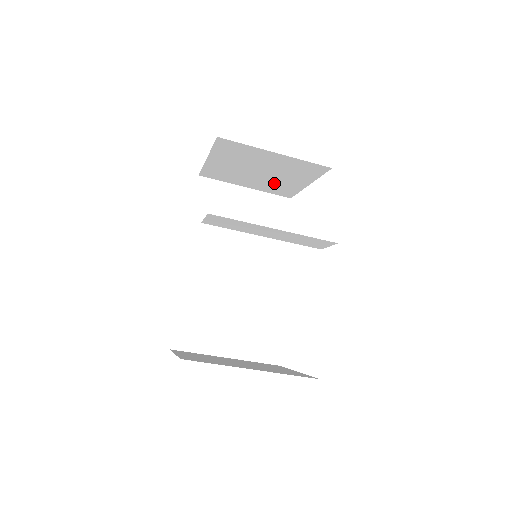
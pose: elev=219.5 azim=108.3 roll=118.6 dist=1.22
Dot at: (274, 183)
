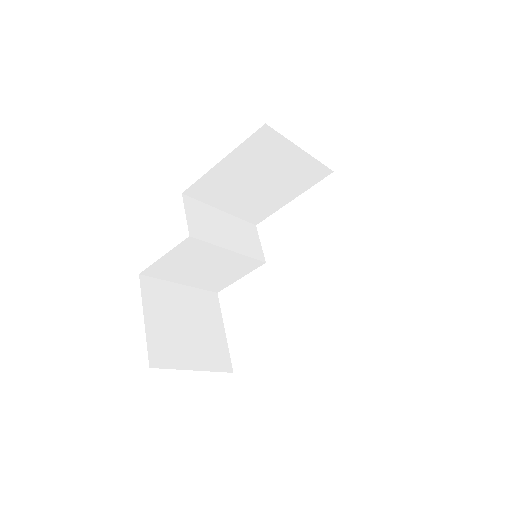
Dot at: occluded
